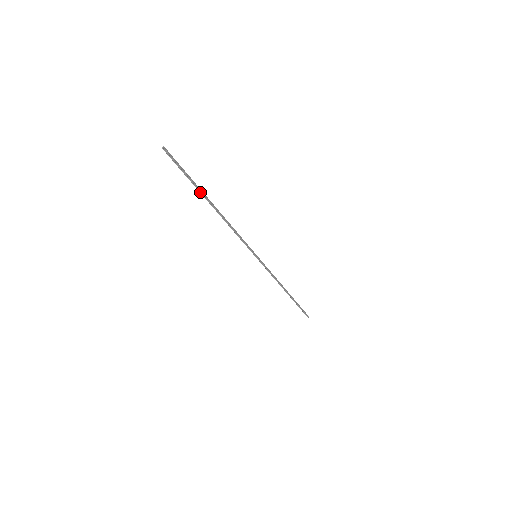
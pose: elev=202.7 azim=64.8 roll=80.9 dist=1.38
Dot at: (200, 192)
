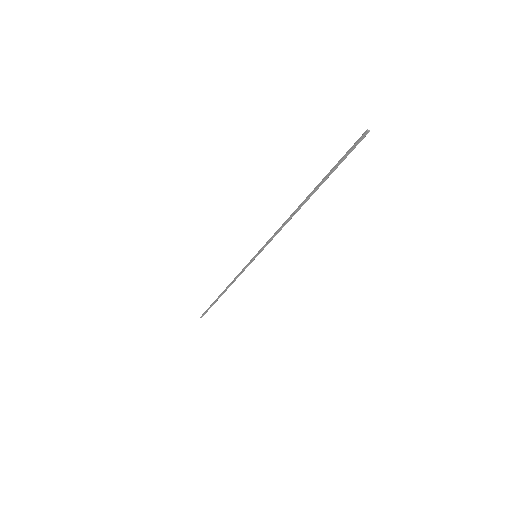
Dot at: (319, 185)
